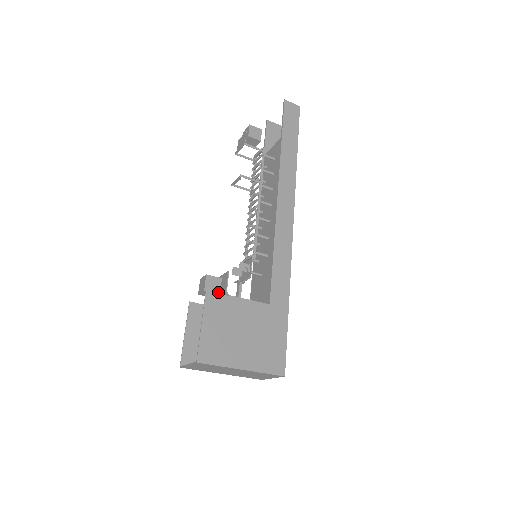
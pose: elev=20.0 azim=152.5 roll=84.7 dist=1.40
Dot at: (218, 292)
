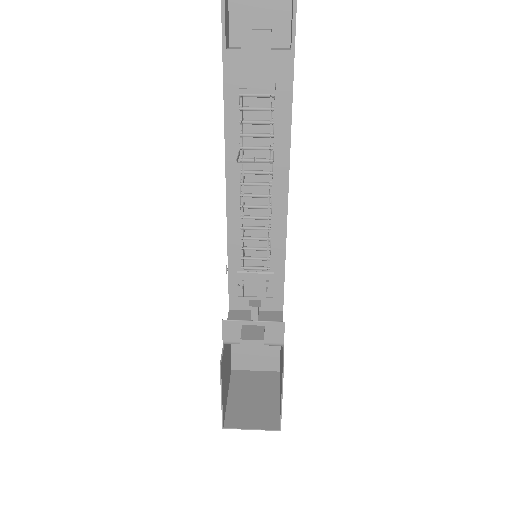
Dot at: (264, 344)
